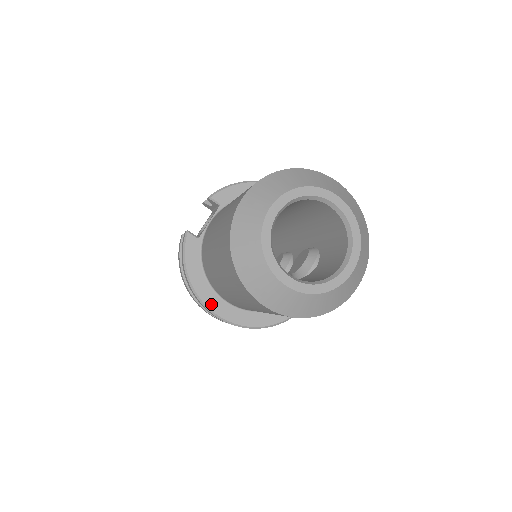
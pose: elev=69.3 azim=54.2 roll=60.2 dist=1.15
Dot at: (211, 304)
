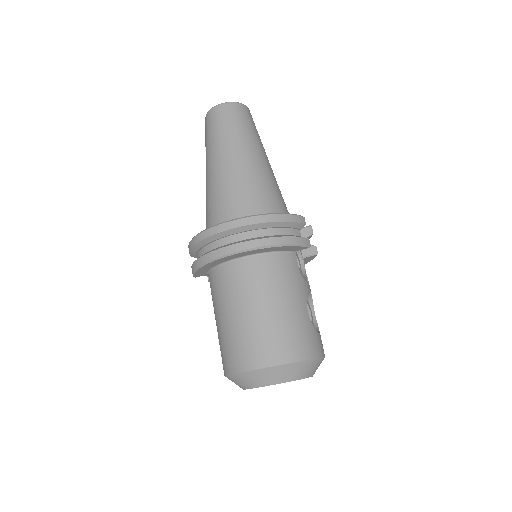
Dot at: occluded
